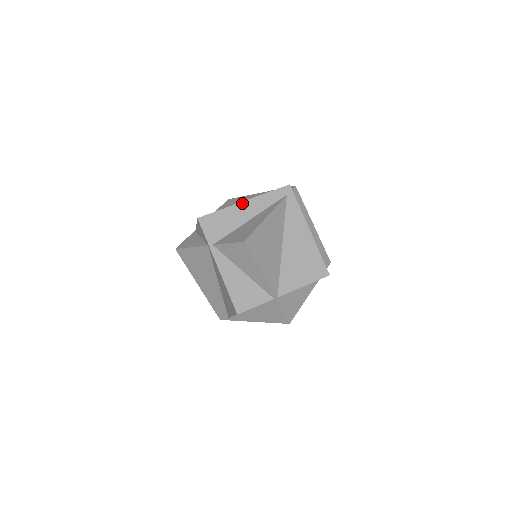
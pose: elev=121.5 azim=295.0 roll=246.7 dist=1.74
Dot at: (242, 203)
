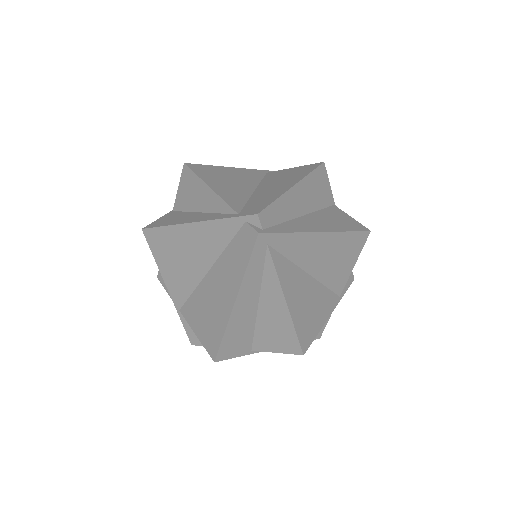
Dot at: (235, 307)
